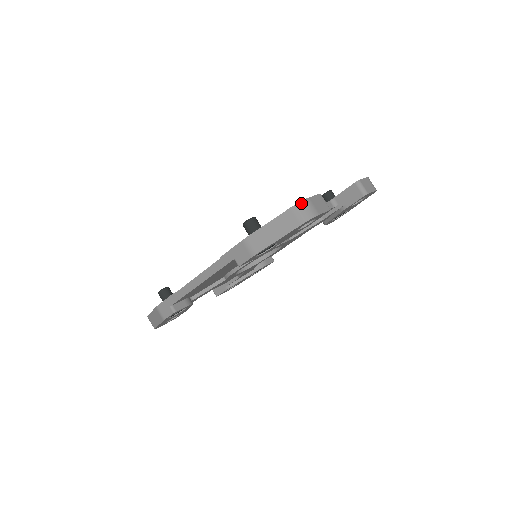
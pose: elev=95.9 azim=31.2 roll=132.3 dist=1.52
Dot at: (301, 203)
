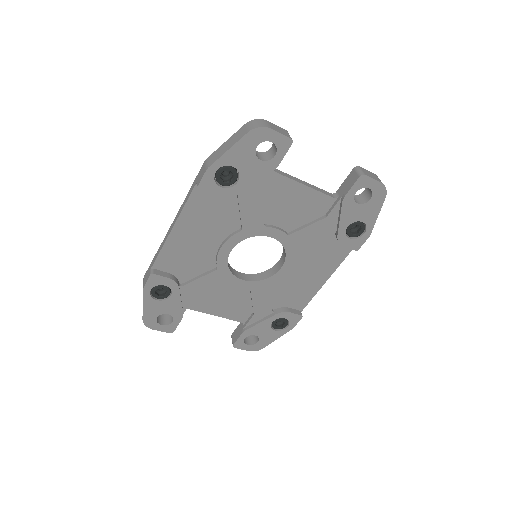
Dot at: (256, 120)
